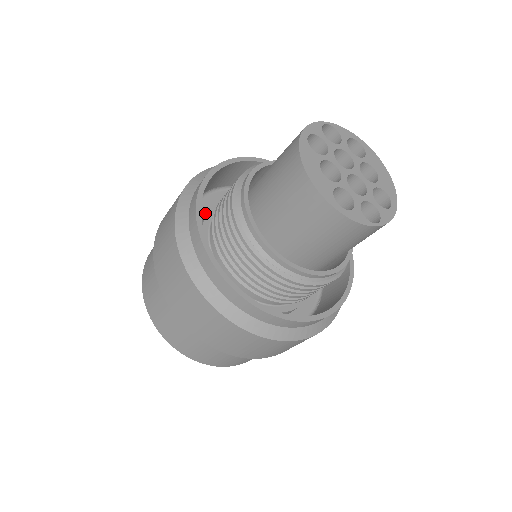
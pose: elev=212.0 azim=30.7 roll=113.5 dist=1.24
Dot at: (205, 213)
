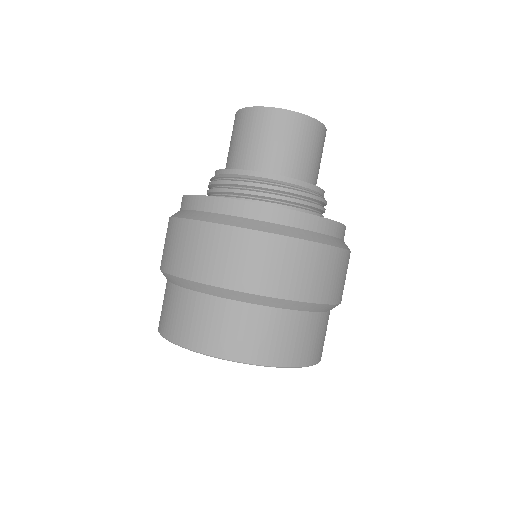
Dot at: occluded
